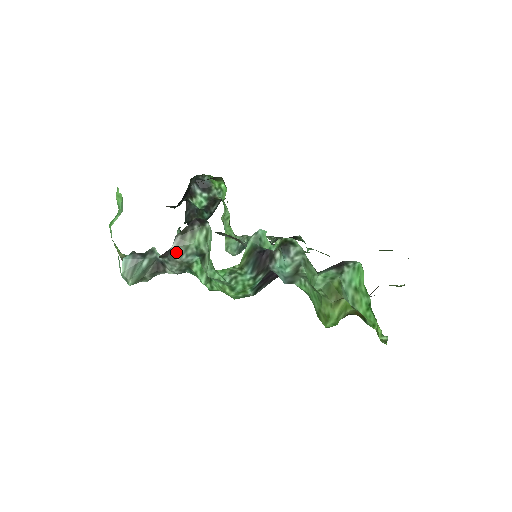
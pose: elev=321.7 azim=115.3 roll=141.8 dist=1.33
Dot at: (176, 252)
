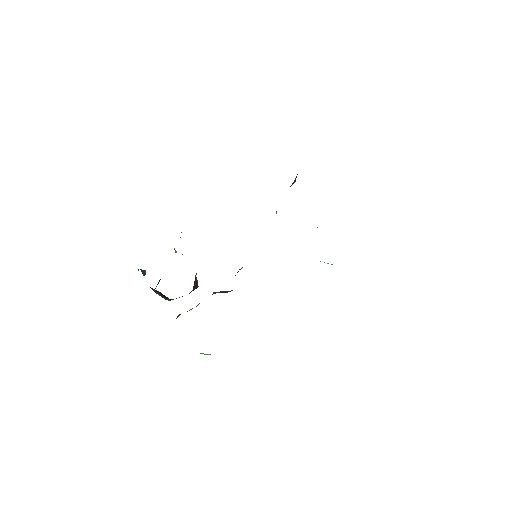
Dot at: occluded
